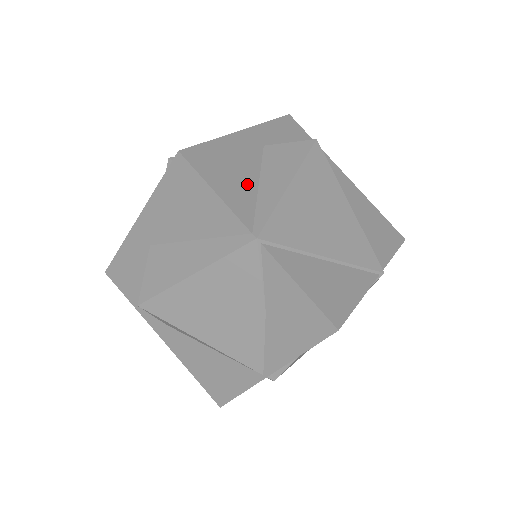
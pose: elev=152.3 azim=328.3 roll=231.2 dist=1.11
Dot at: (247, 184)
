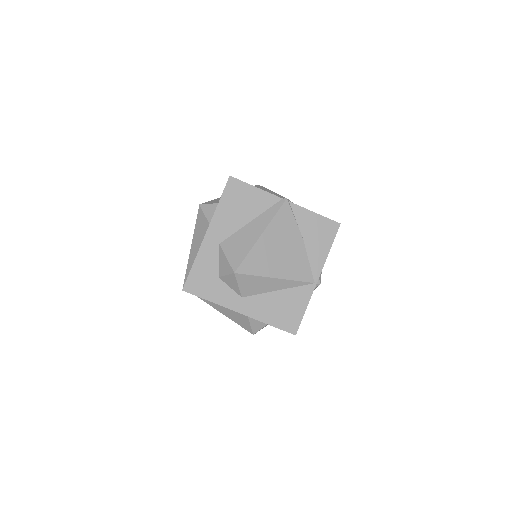
Dot at: occluded
